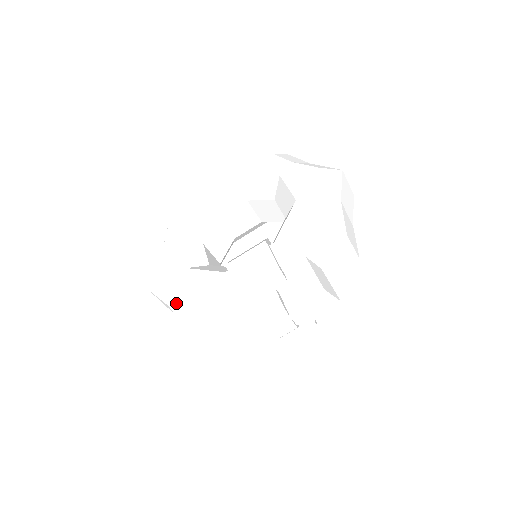
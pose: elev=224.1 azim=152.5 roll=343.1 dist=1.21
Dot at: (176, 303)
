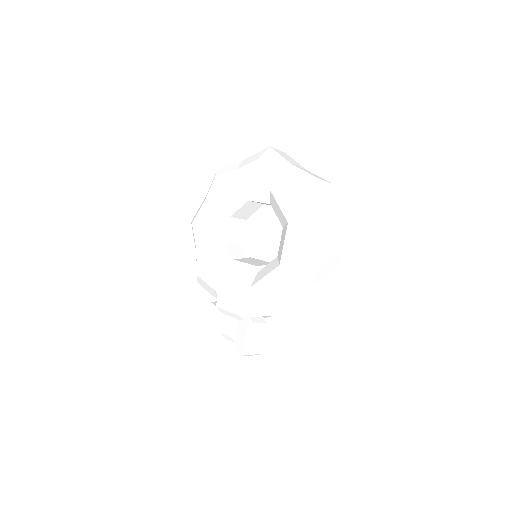
Dot at: occluded
